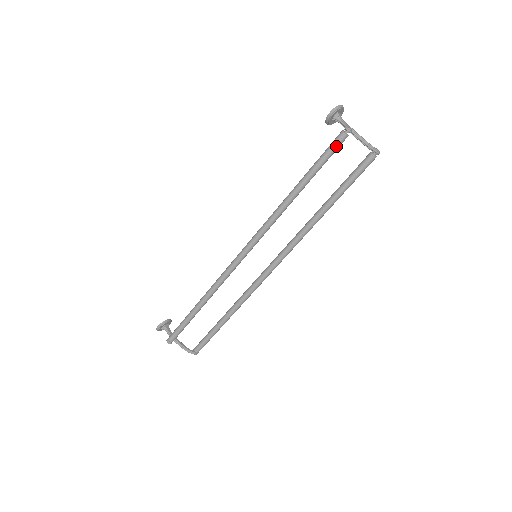
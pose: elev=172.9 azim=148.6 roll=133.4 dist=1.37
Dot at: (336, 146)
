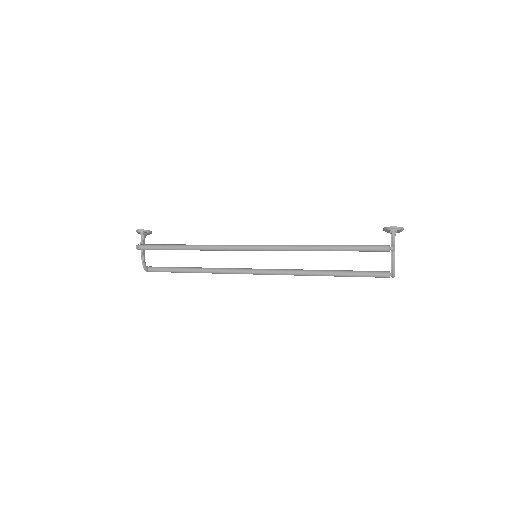
Dot at: (376, 250)
